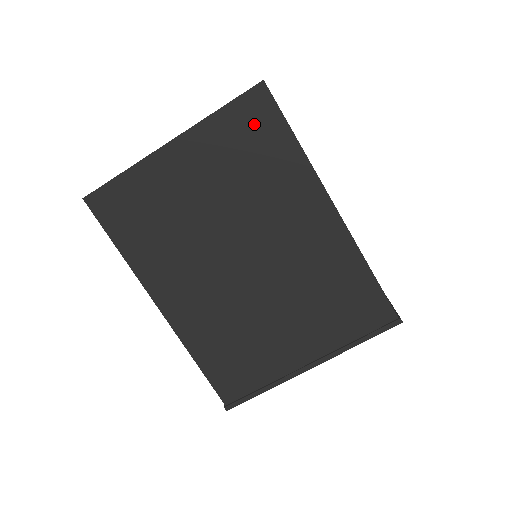
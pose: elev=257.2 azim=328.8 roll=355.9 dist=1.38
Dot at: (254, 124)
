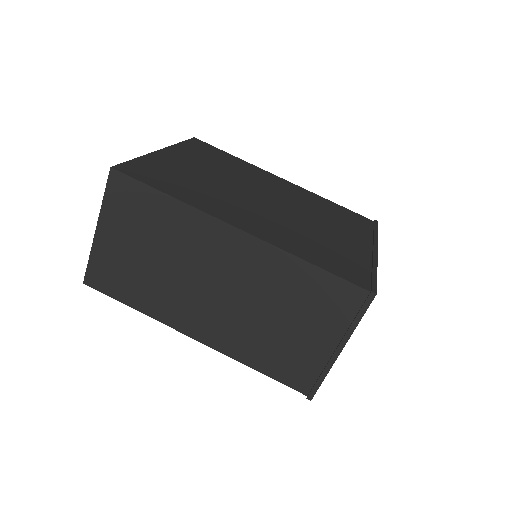
Dot at: (206, 149)
